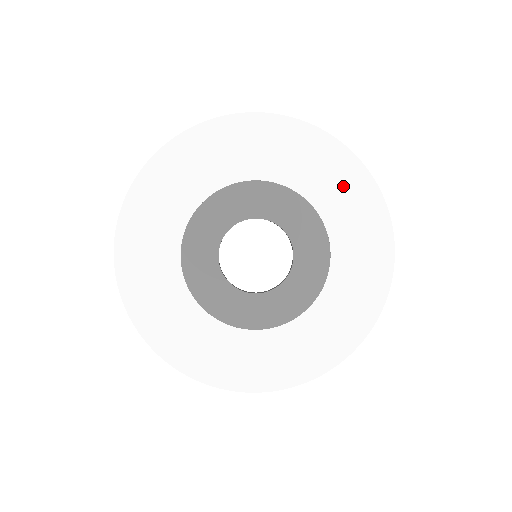
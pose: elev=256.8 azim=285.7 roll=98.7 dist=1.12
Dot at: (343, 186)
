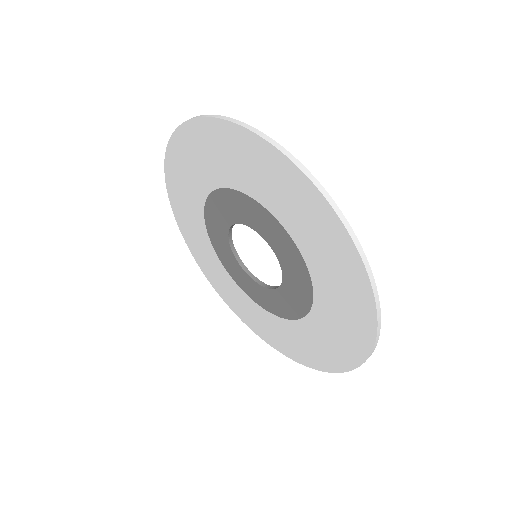
Dot at: (341, 335)
